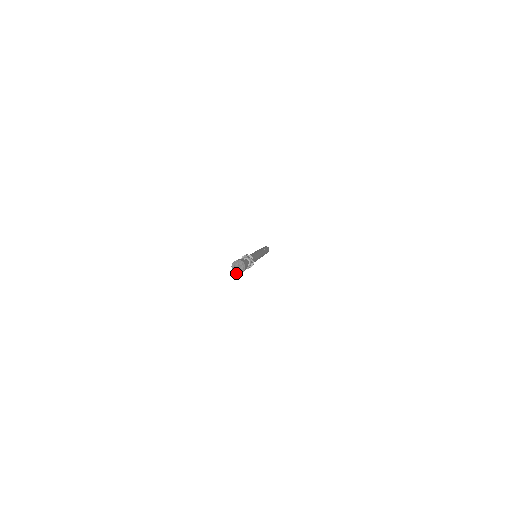
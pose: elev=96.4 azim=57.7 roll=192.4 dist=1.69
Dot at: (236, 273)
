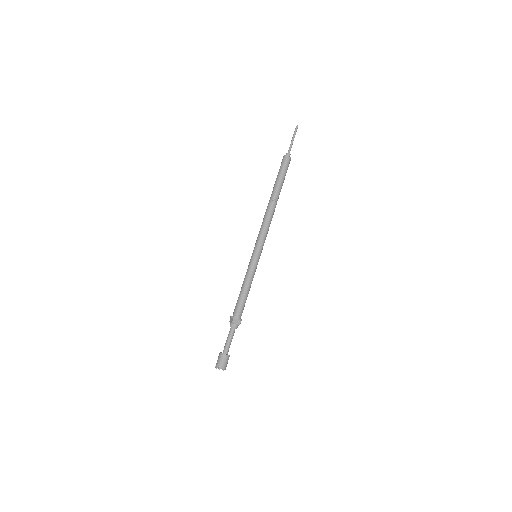
Dot at: occluded
